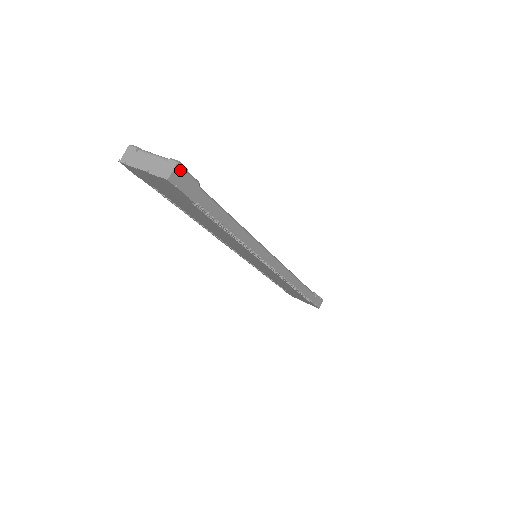
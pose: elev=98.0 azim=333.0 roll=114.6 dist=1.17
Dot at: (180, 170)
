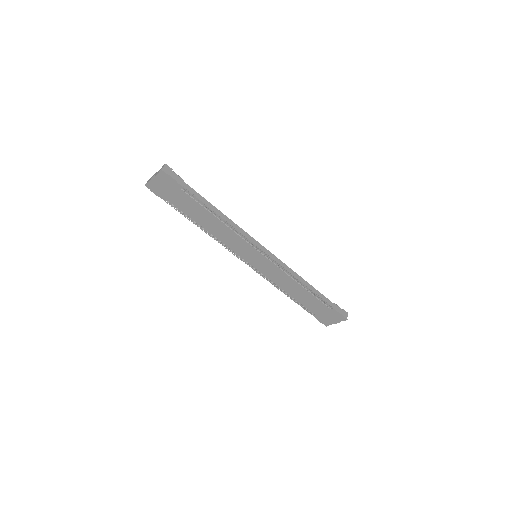
Dot at: (168, 168)
